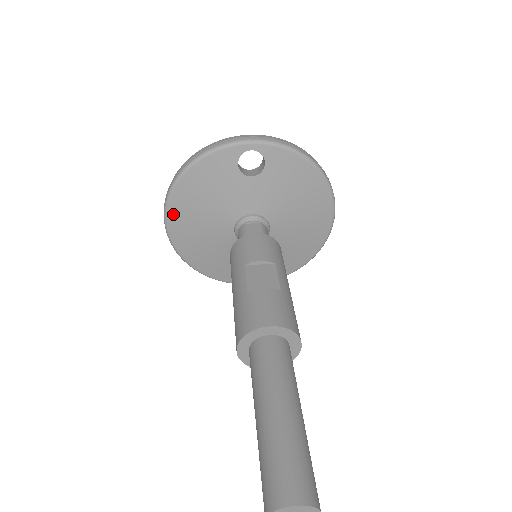
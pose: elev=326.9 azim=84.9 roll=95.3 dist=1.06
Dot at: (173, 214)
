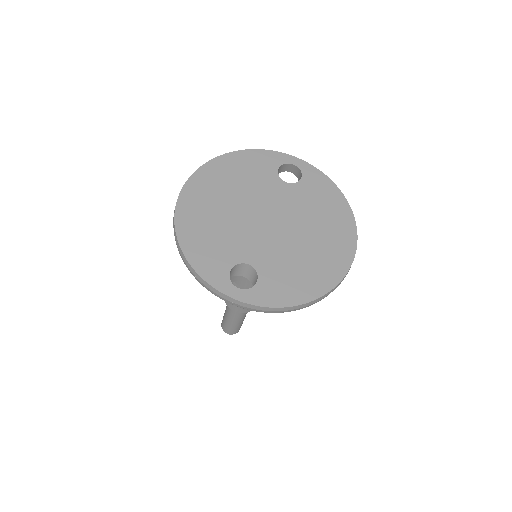
Dot at: occluded
